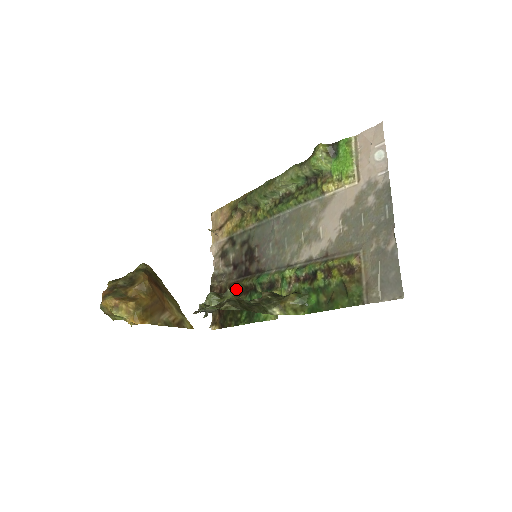
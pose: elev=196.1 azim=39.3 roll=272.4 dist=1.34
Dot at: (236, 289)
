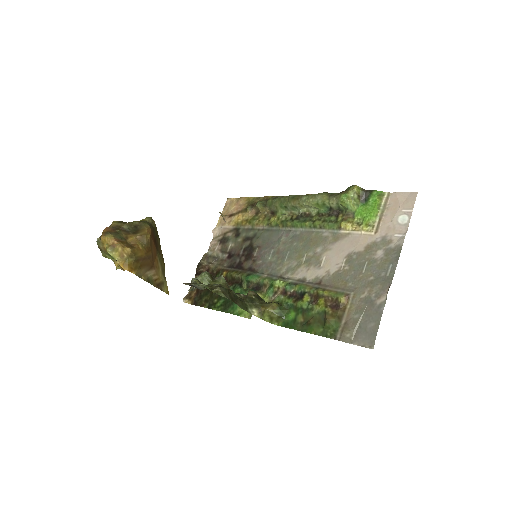
Dot at: (223, 276)
